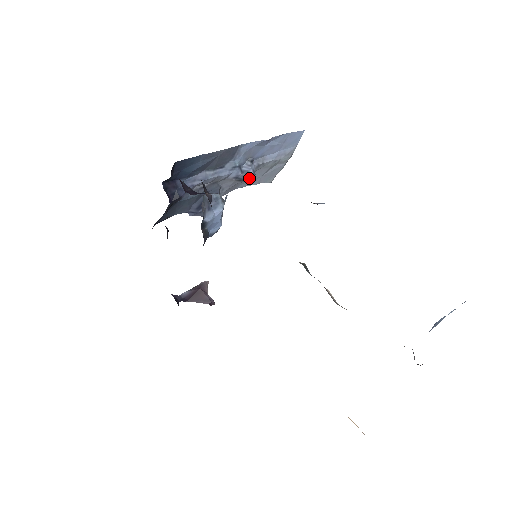
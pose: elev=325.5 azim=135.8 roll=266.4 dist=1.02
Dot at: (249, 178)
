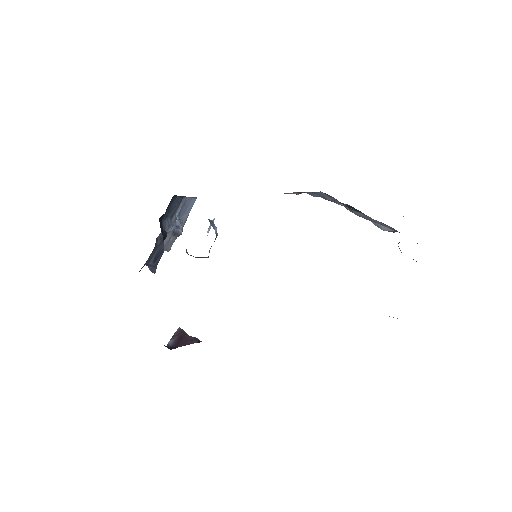
Dot at: (180, 232)
